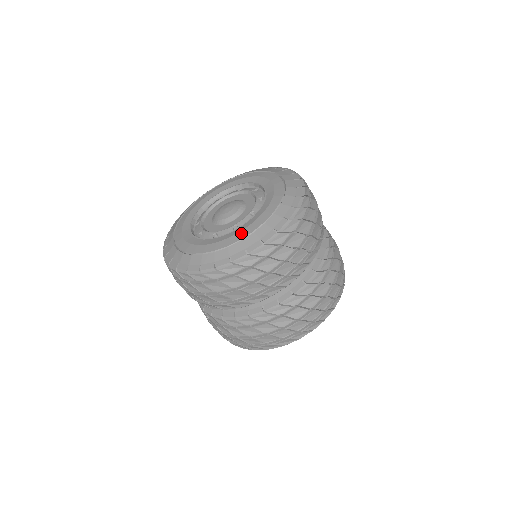
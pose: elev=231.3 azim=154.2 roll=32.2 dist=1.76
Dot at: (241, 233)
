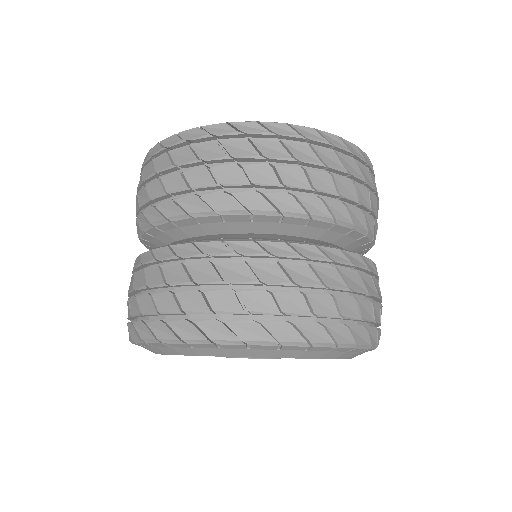
Dot at: occluded
